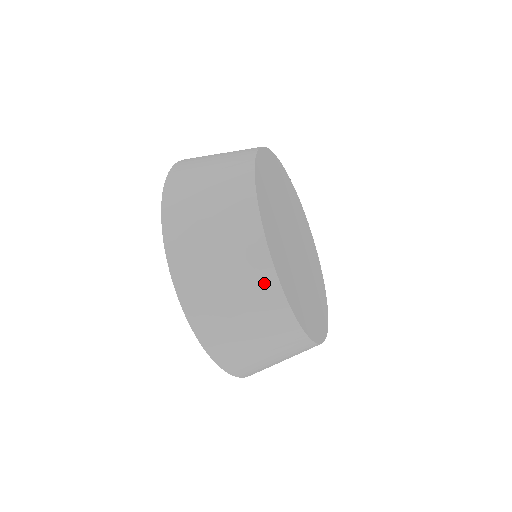
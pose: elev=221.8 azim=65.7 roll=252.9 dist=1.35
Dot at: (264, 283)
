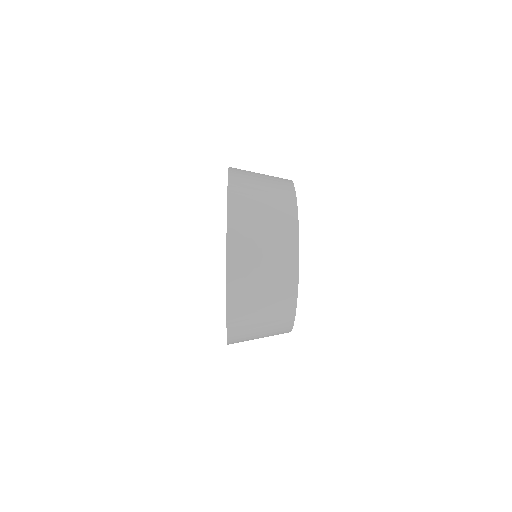
Dot at: (286, 314)
